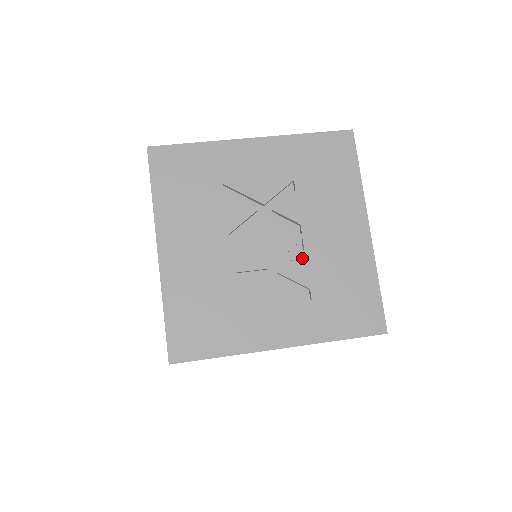
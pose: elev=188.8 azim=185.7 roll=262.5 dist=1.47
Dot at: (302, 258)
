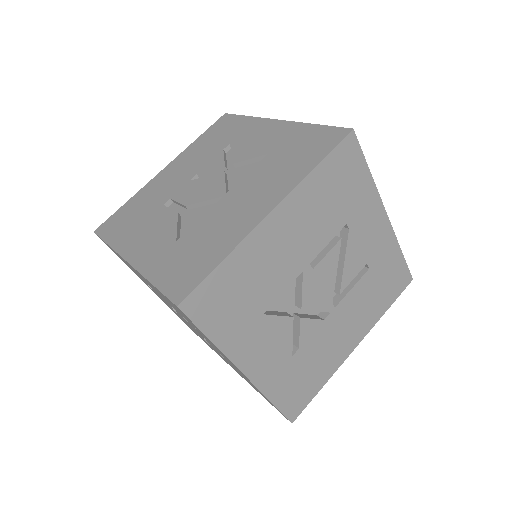
Dot at: (207, 209)
